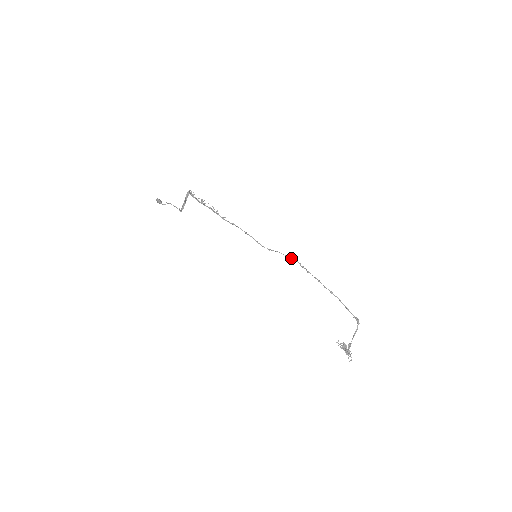
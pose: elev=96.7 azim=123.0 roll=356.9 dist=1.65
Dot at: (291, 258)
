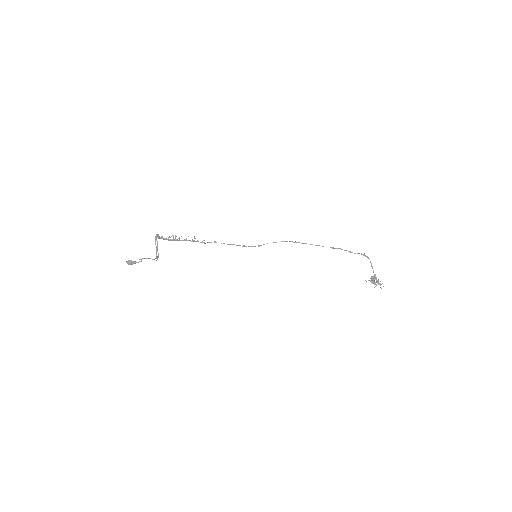
Dot at: occluded
